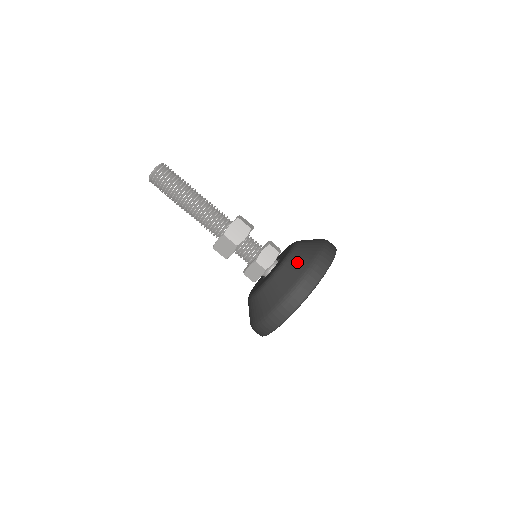
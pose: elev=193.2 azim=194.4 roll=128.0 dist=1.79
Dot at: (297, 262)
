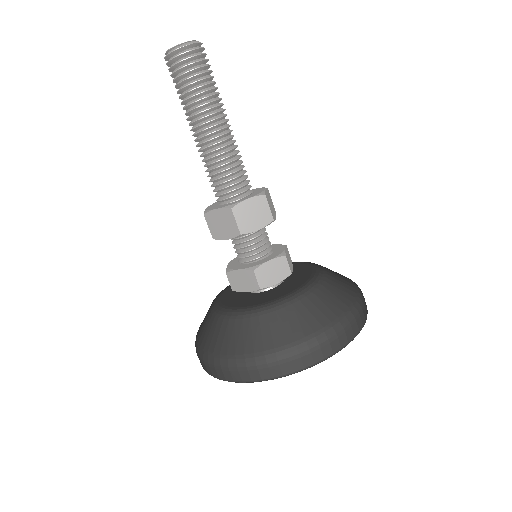
Dot at: (339, 275)
